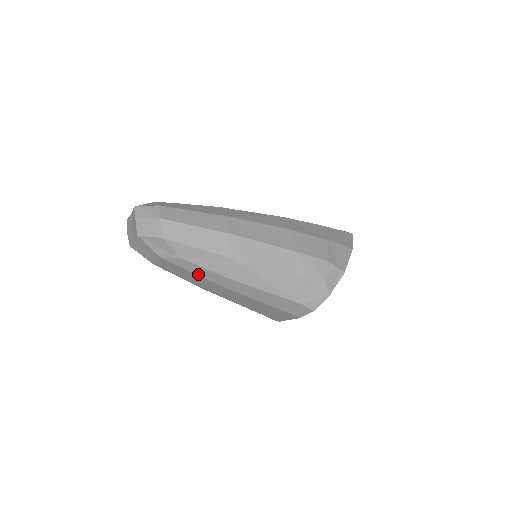
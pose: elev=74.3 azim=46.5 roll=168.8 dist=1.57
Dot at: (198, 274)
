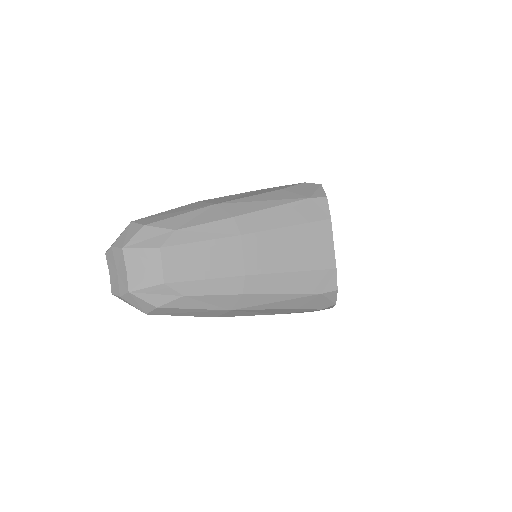
Dot at: (206, 239)
